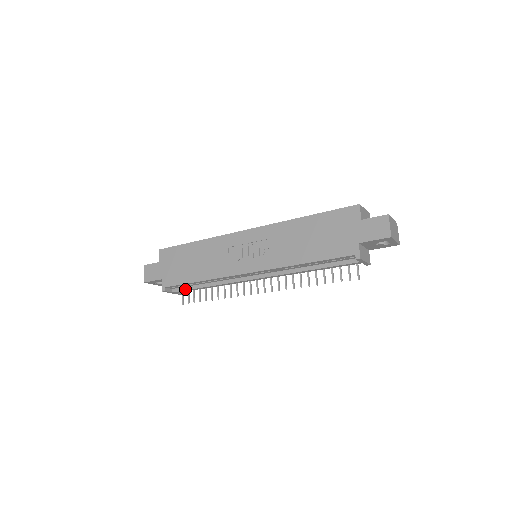
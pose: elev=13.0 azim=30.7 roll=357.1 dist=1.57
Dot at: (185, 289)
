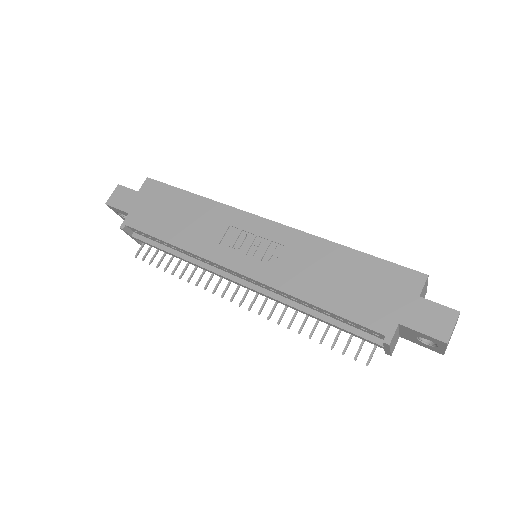
Dot at: (148, 242)
